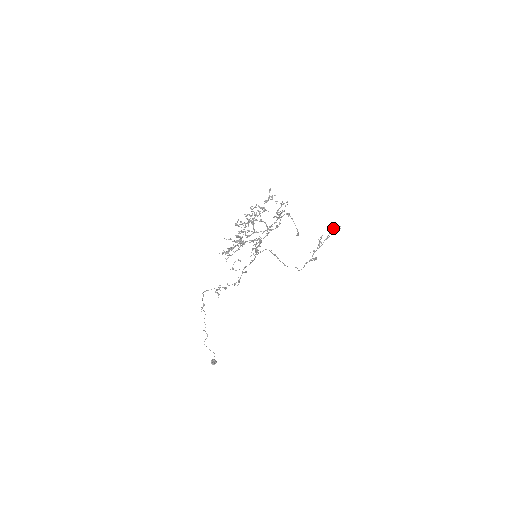
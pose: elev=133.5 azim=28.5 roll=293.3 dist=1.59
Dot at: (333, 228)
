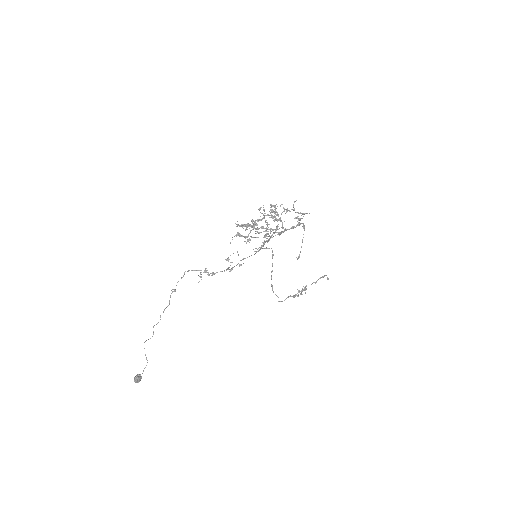
Dot at: (324, 275)
